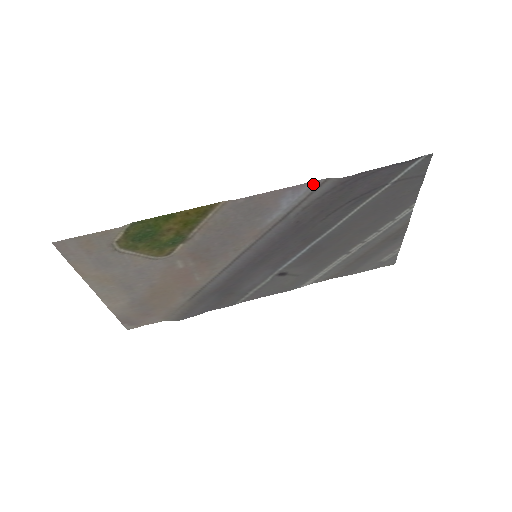
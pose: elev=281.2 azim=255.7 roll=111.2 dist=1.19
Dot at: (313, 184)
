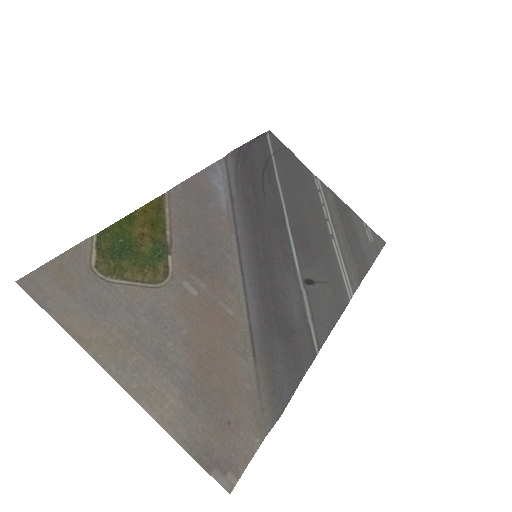
Dot at: (220, 164)
